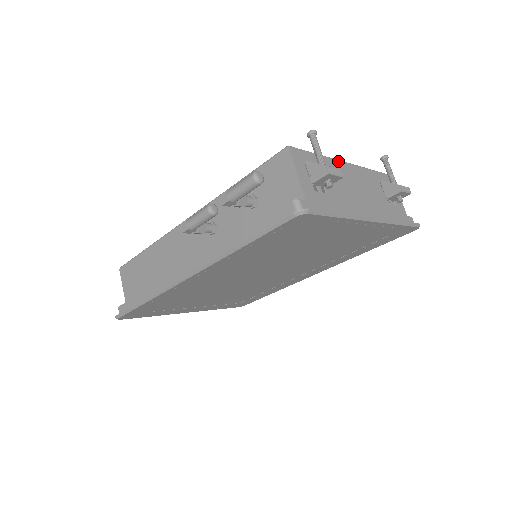
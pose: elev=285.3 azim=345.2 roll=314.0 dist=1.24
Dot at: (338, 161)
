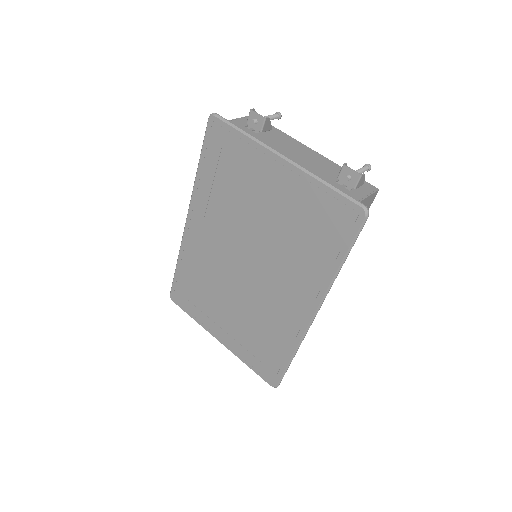
Dot at: (300, 143)
